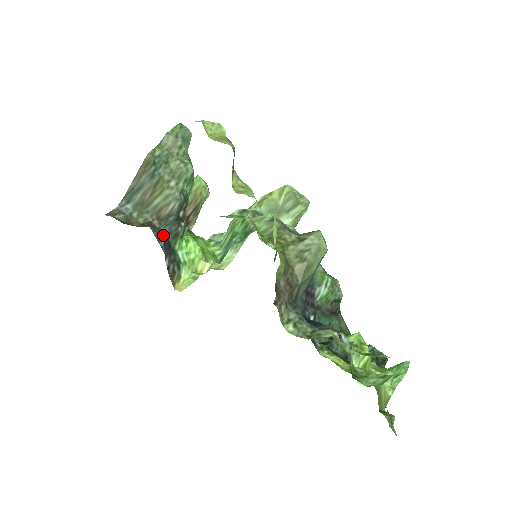
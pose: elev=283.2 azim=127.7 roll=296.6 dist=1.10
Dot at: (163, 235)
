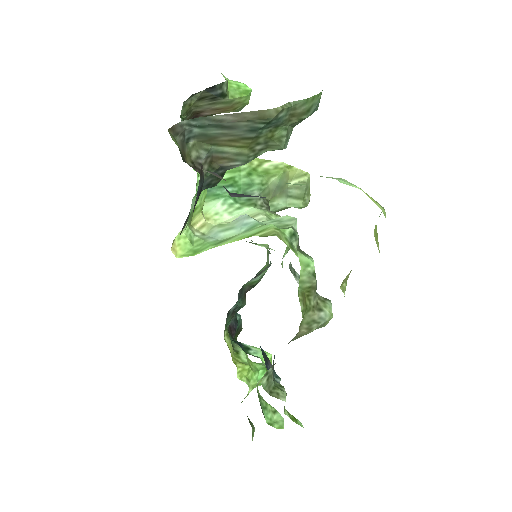
Dot at: (202, 186)
